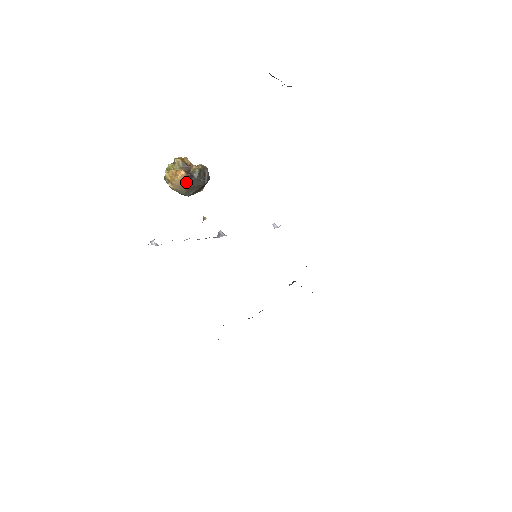
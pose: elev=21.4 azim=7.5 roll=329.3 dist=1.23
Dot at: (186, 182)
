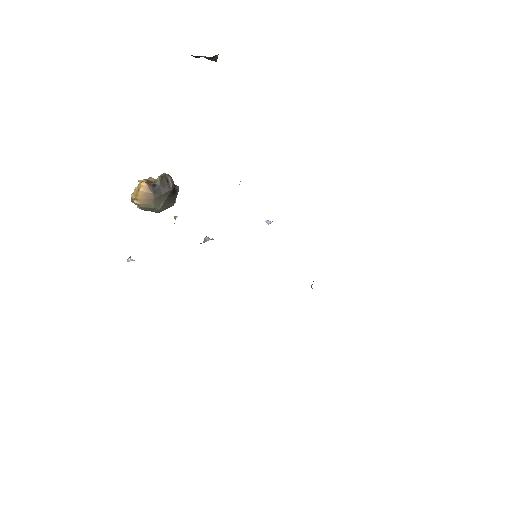
Dot at: (150, 193)
